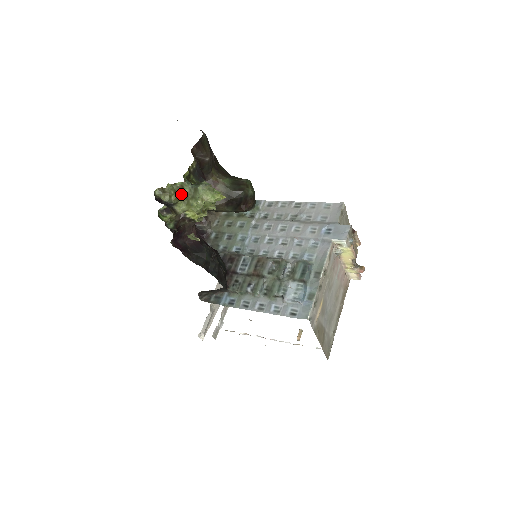
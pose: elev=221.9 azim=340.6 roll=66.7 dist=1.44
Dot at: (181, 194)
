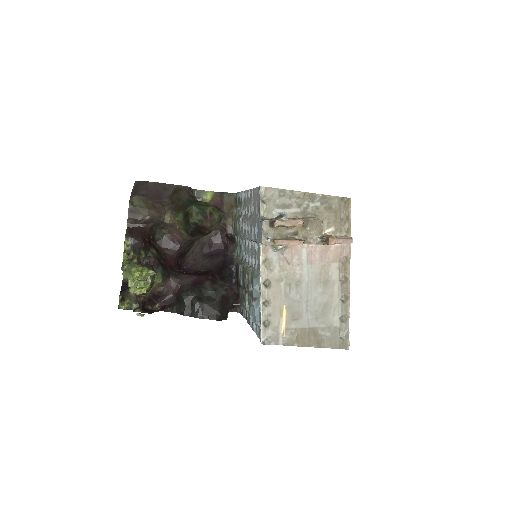
Dot at: occluded
